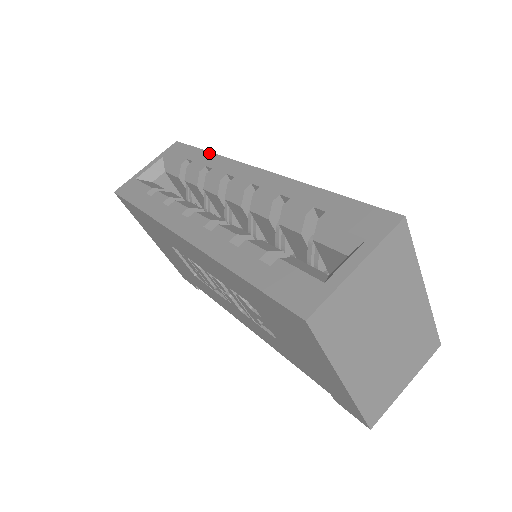
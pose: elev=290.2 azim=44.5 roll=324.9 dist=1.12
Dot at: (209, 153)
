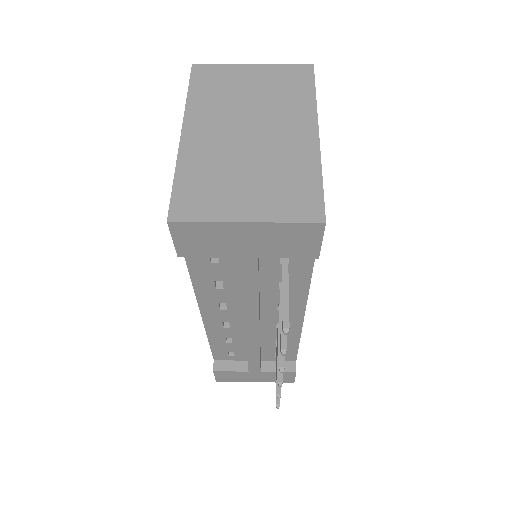
Dot at: occluded
